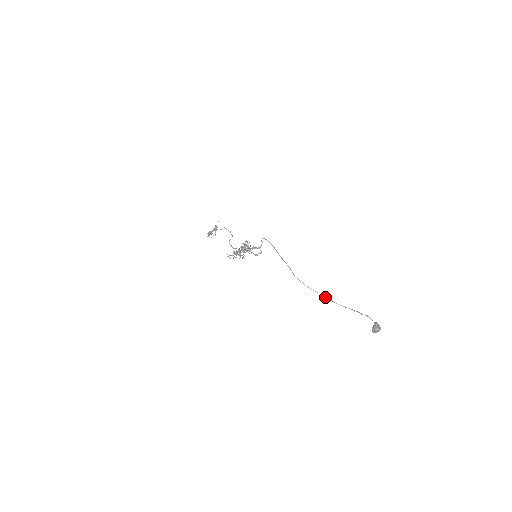
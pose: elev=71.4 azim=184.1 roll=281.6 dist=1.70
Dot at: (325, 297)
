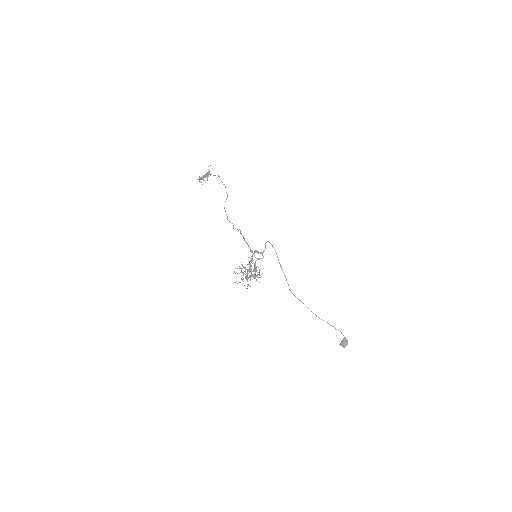
Dot at: occluded
